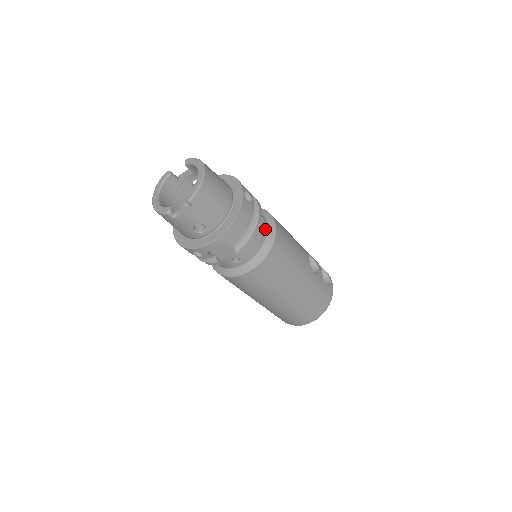
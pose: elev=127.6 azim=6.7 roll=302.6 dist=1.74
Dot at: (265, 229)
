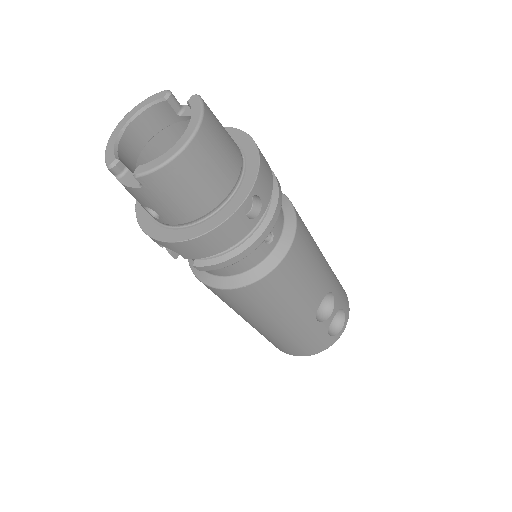
Dot at: (265, 252)
